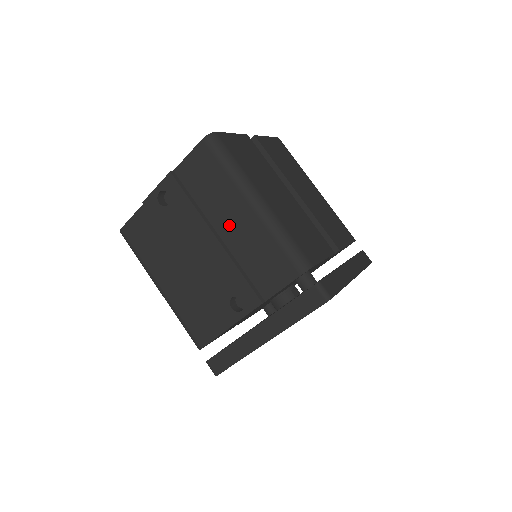
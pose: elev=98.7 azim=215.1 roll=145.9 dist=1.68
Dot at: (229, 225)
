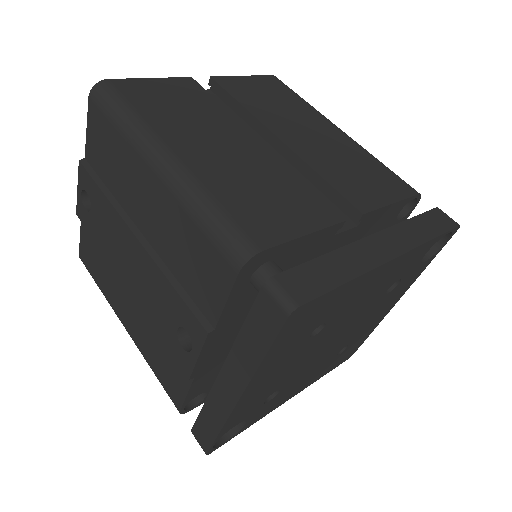
Dot at: (145, 214)
